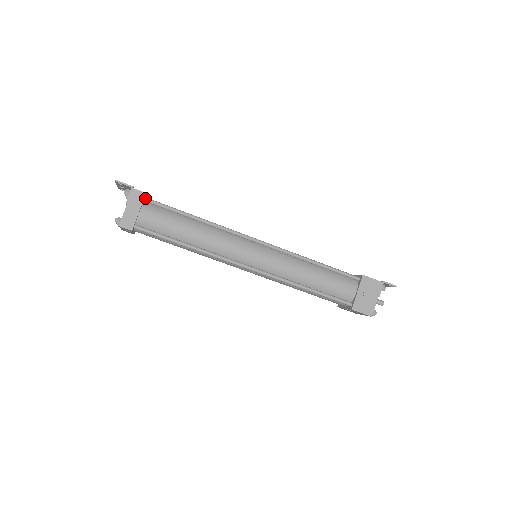
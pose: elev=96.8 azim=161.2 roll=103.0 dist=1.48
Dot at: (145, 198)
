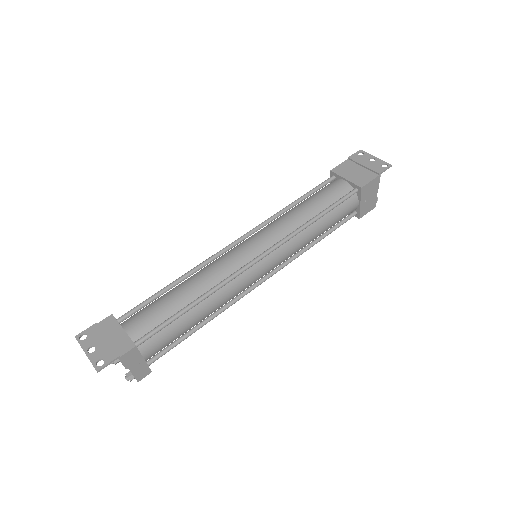
Dot at: (136, 346)
